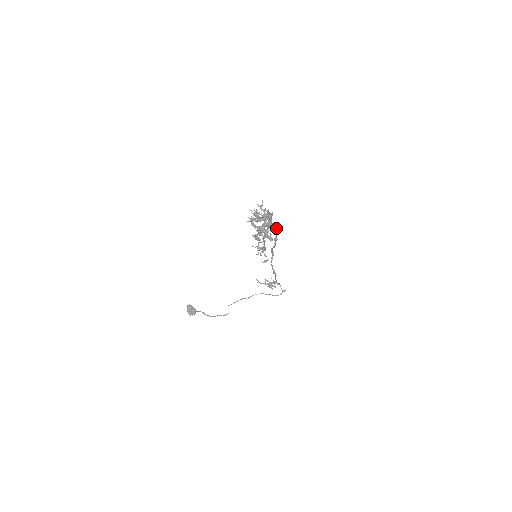
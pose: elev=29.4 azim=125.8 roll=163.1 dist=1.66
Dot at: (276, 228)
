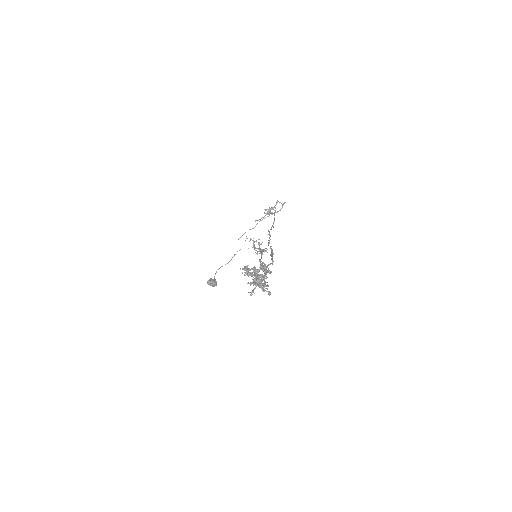
Dot at: occluded
